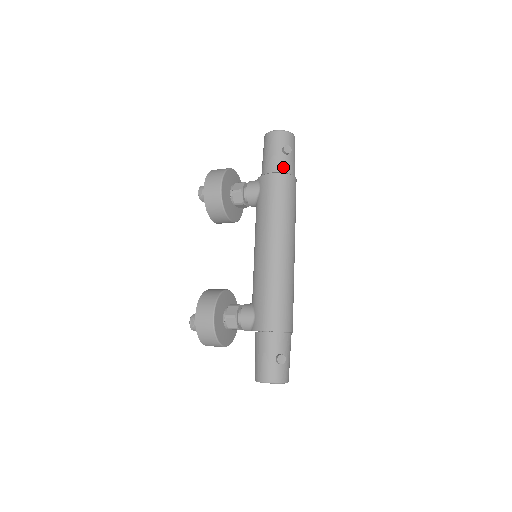
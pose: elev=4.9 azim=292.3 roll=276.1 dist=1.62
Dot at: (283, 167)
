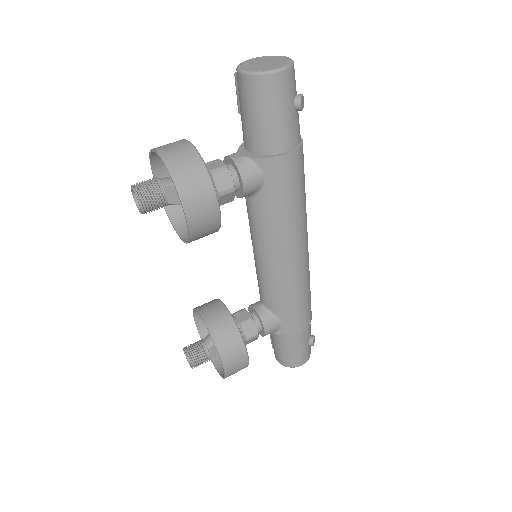
Dot at: (298, 135)
